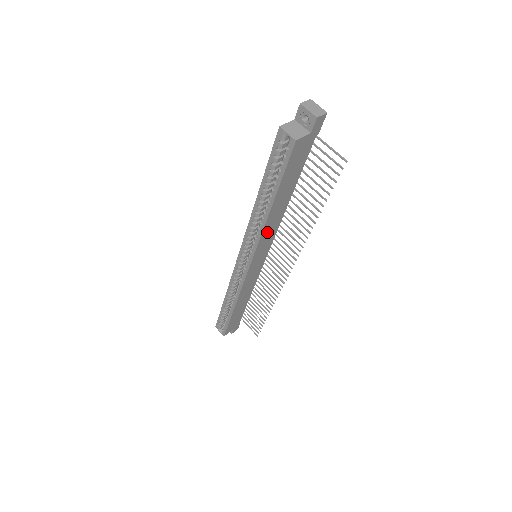
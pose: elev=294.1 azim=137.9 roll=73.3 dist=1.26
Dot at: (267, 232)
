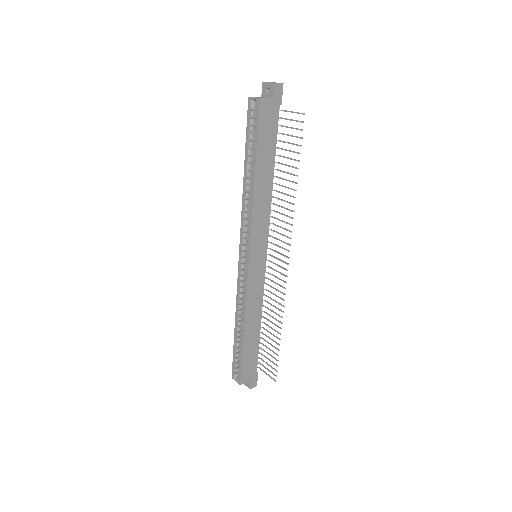
Dot at: (258, 214)
